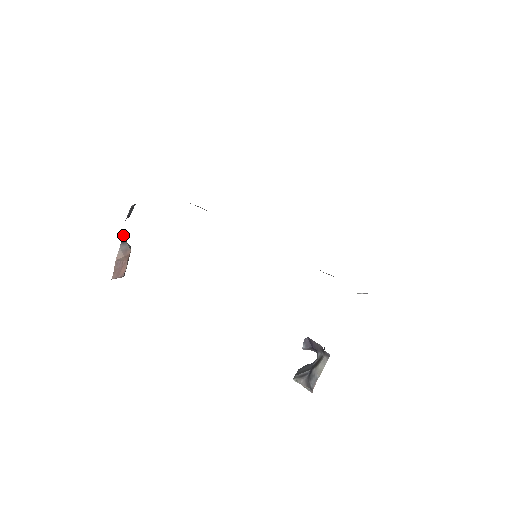
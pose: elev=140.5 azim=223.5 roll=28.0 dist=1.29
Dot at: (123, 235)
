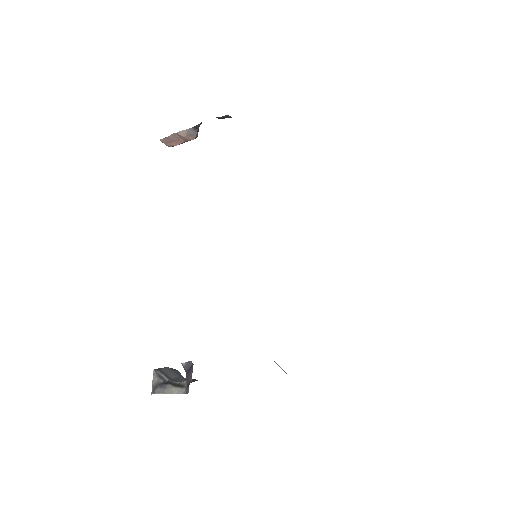
Dot at: occluded
